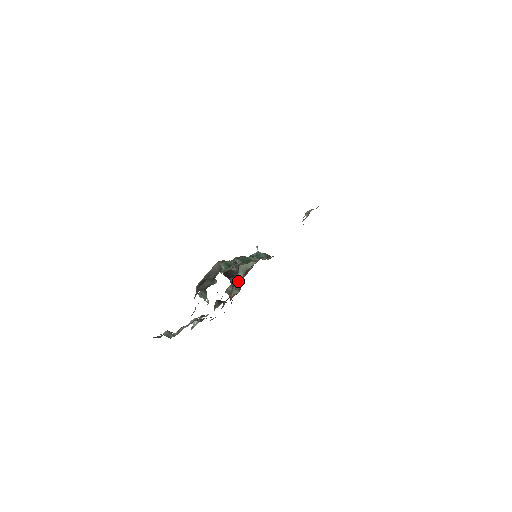
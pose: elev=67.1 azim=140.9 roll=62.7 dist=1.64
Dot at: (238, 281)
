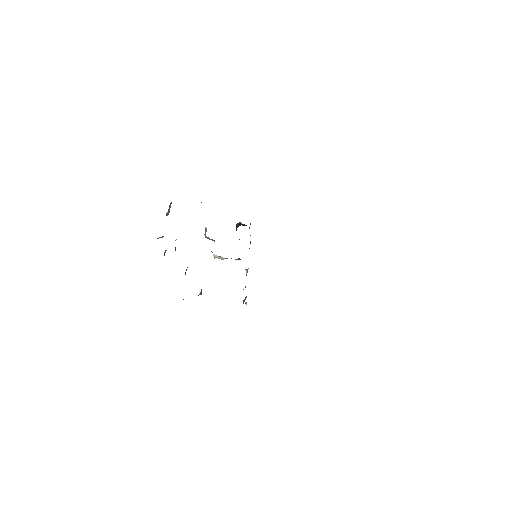
Dot at: occluded
